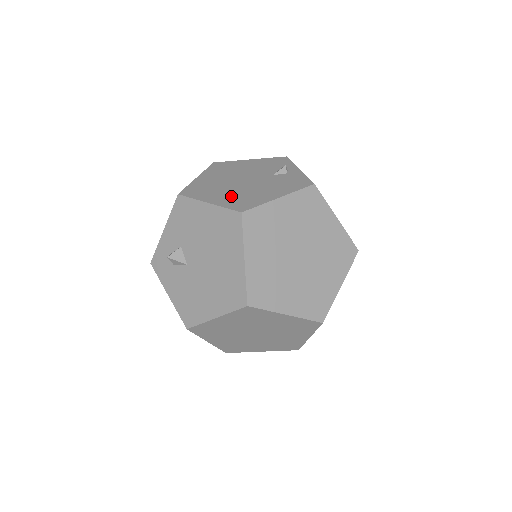
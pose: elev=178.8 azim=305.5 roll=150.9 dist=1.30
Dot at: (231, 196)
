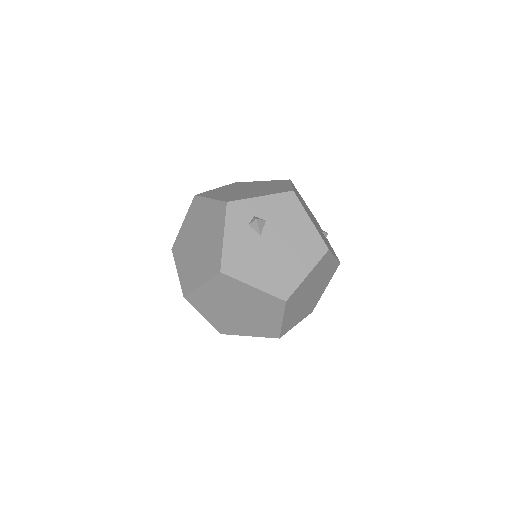
Dot at: (317, 228)
